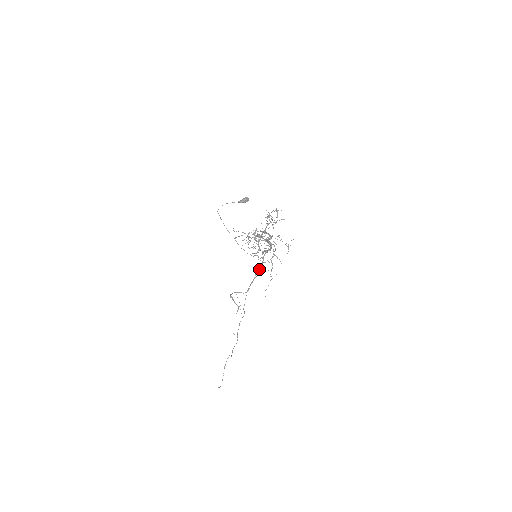
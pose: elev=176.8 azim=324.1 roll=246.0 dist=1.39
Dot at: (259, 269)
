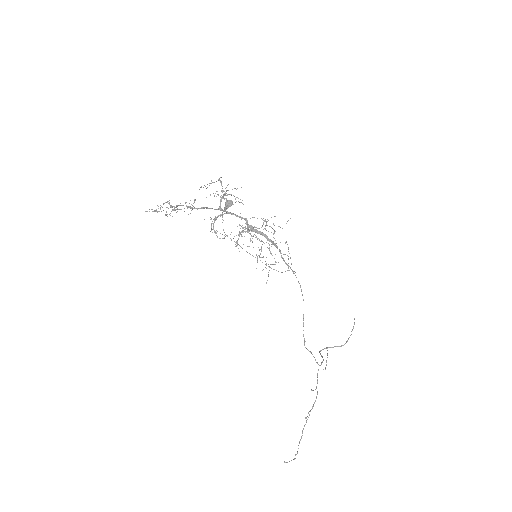
Dot at: occluded
